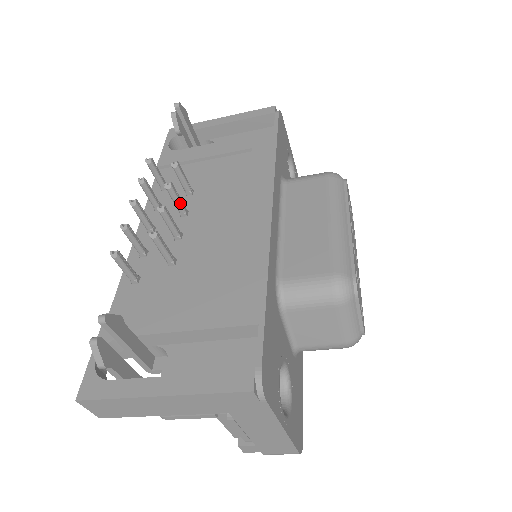
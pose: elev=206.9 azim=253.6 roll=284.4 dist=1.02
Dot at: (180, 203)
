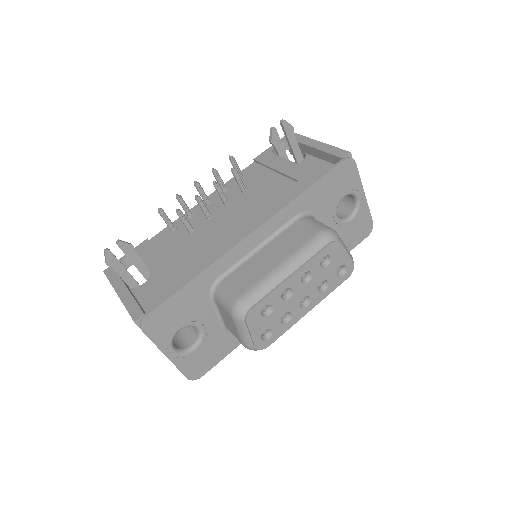
Dot at: (222, 197)
